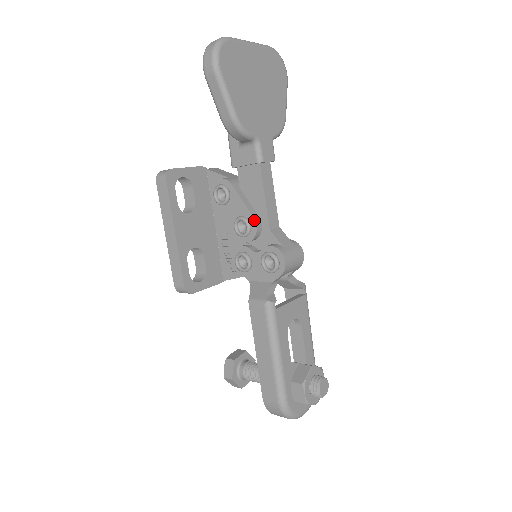
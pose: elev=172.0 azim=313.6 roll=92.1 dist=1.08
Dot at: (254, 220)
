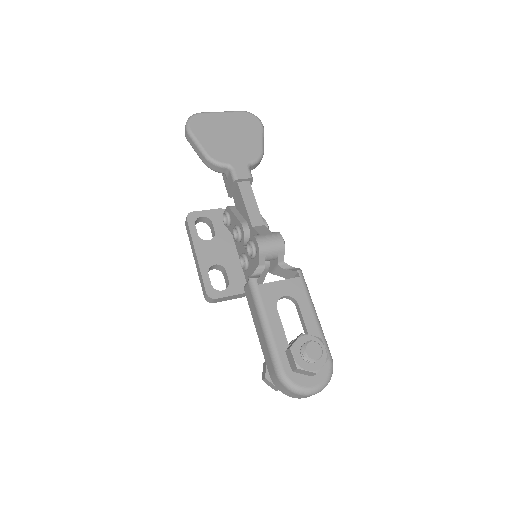
Dot at: (241, 224)
